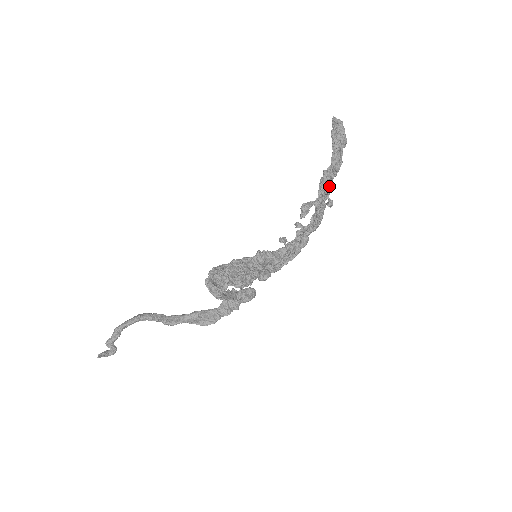
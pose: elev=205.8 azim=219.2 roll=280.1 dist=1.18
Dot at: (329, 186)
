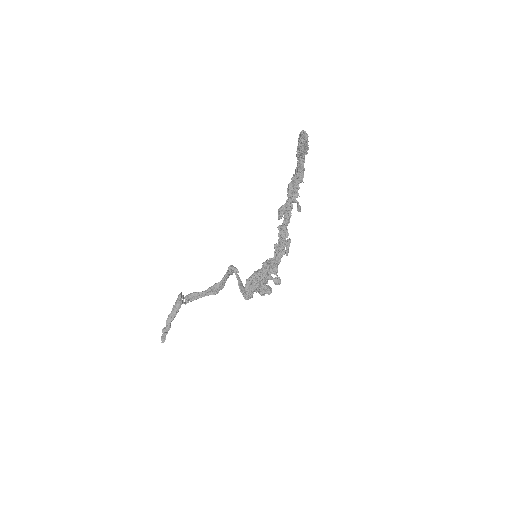
Dot at: (298, 194)
